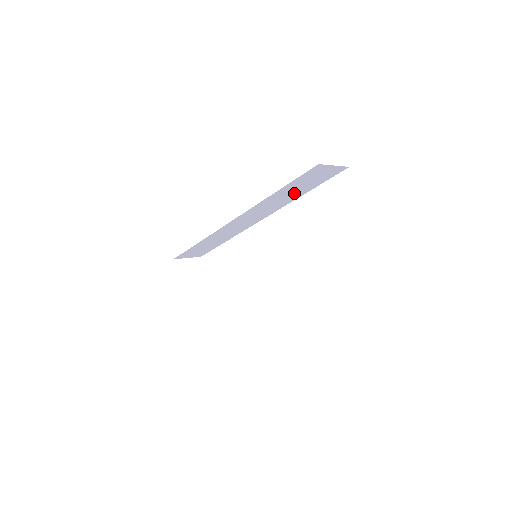
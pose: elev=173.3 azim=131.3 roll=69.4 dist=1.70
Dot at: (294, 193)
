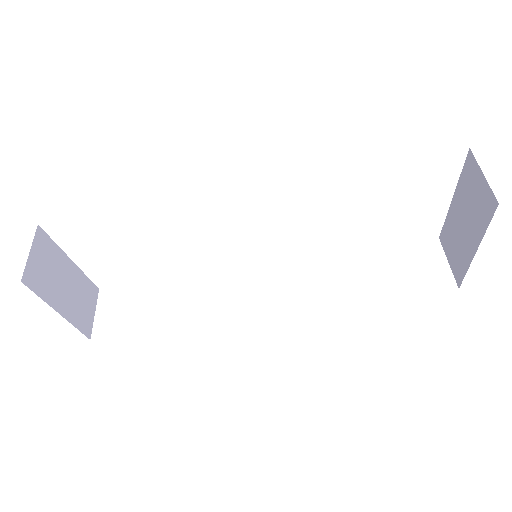
Dot at: occluded
